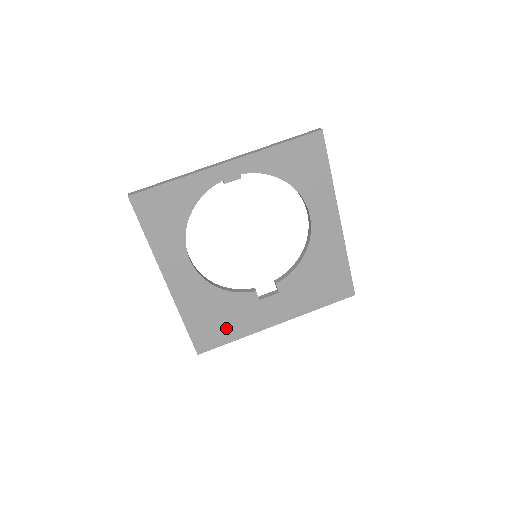
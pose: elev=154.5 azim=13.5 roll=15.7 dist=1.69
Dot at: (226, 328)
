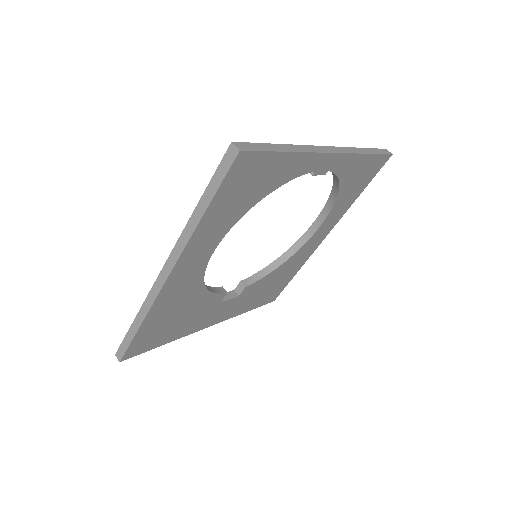
Dot at: (171, 330)
